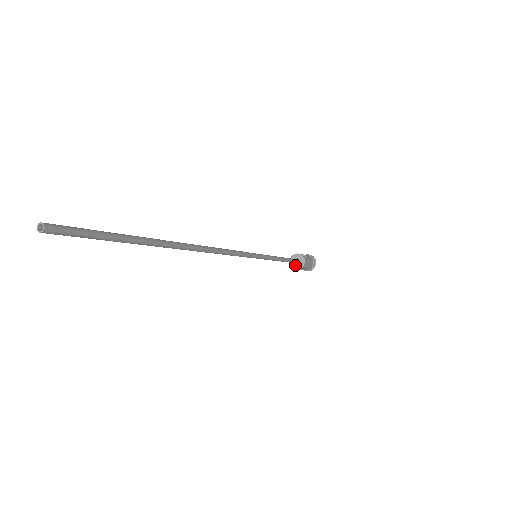
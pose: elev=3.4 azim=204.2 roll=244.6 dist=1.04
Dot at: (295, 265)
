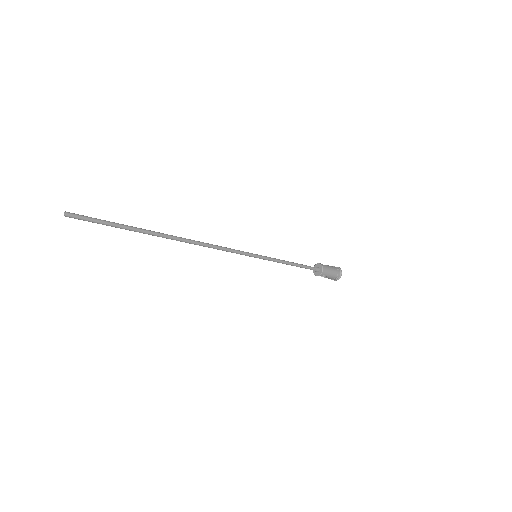
Dot at: (317, 273)
